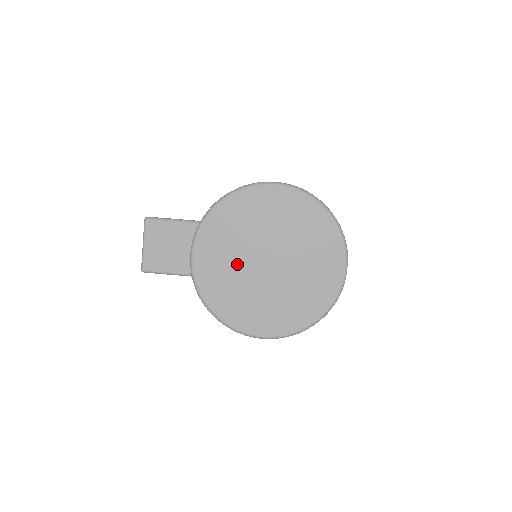
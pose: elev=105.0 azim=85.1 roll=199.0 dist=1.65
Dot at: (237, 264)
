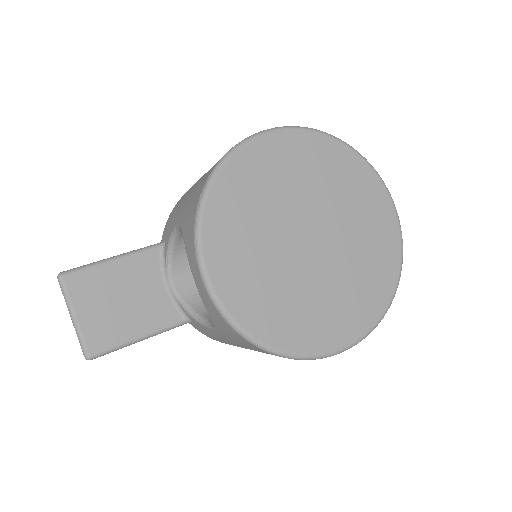
Dot at: (274, 261)
